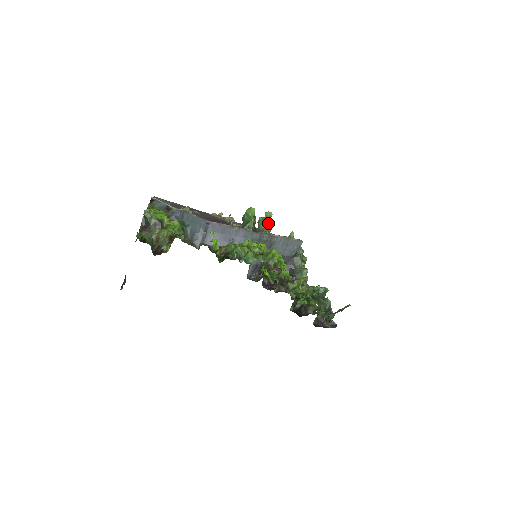
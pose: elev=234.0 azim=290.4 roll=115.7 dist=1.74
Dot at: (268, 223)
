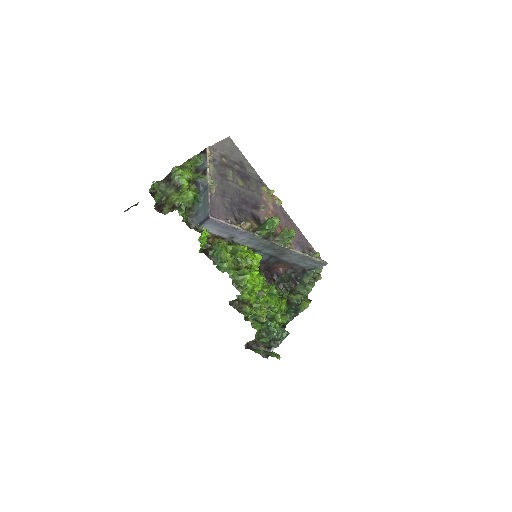
Dot at: (286, 239)
